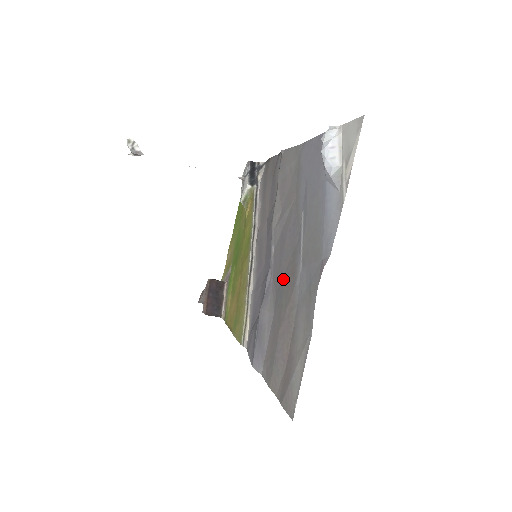
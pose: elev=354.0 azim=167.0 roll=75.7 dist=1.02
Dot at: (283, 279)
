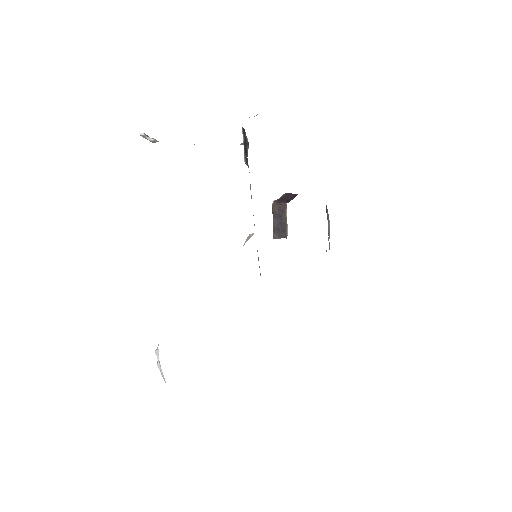
Dot at: occluded
